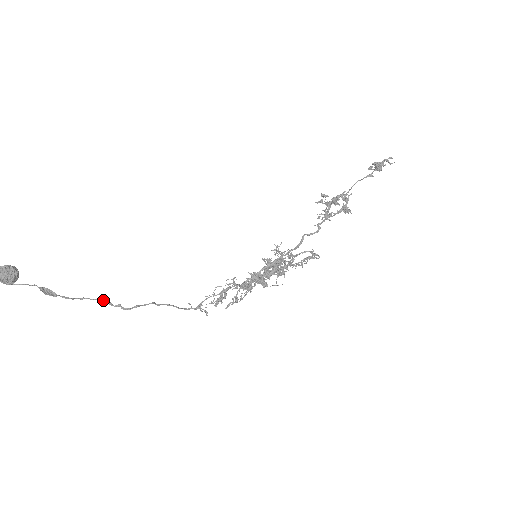
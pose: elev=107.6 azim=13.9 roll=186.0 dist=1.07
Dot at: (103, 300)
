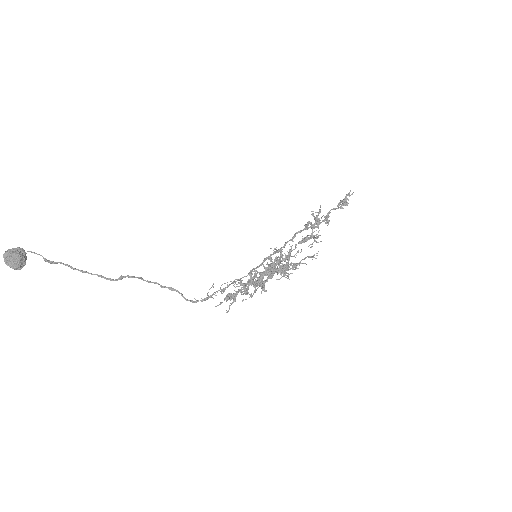
Dot at: (105, 277)
